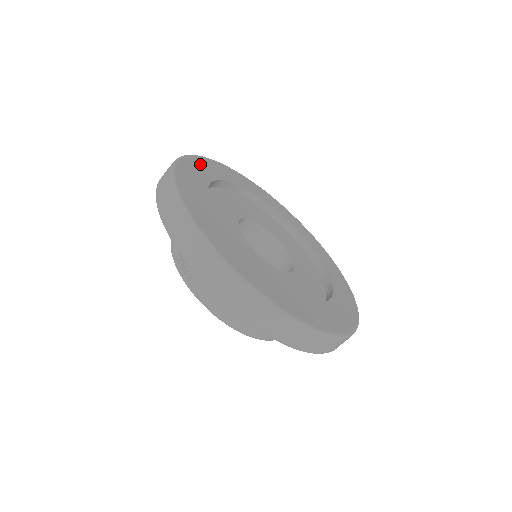
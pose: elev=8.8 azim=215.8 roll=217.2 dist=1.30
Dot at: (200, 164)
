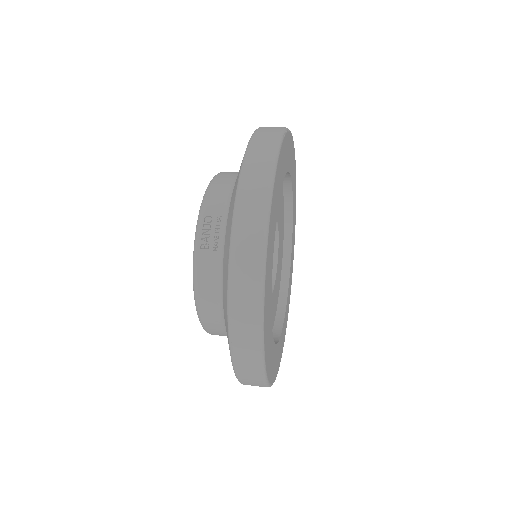
Dot at: occluded
